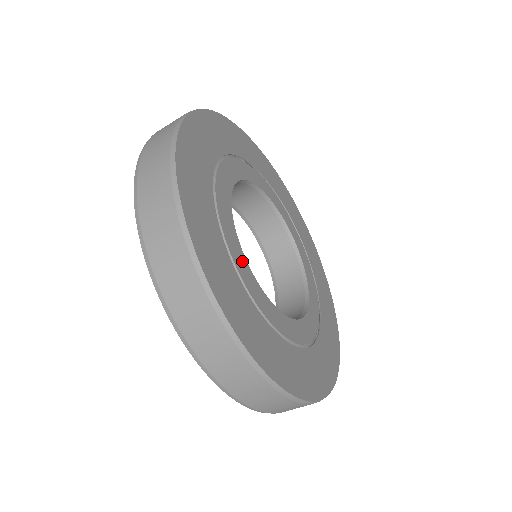
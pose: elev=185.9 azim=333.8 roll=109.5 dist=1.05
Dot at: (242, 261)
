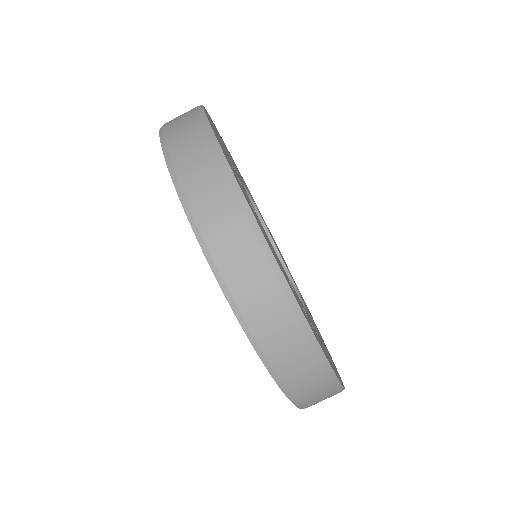
Dot at: (256, 214)
